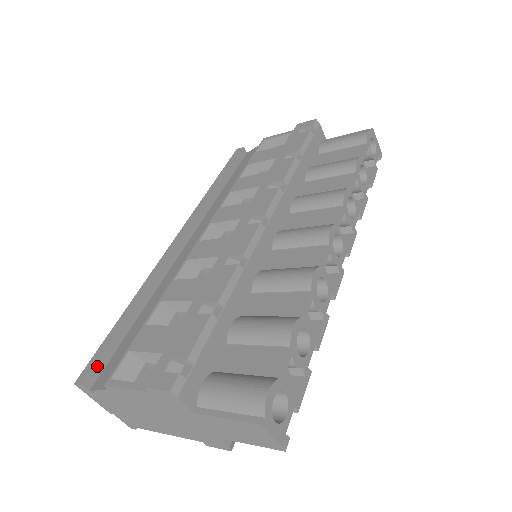
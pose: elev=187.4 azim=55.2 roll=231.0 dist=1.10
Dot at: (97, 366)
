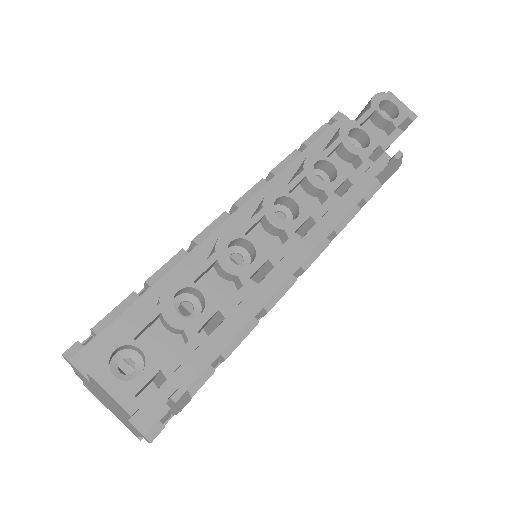
Dot at: occluded
